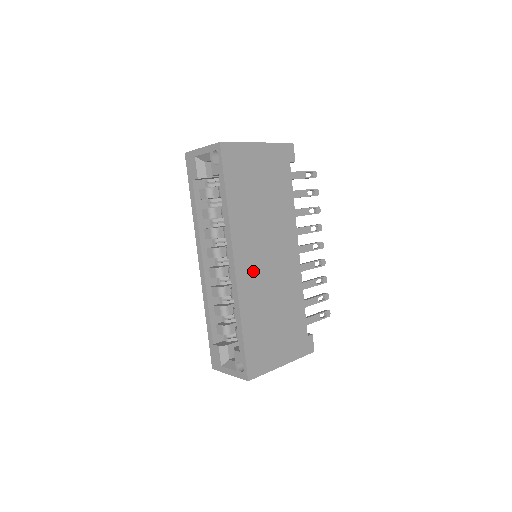
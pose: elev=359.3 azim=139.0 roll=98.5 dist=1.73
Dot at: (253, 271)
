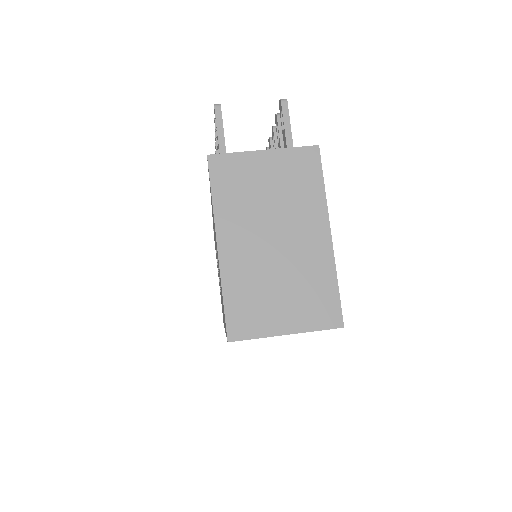
Dot at: occluded
